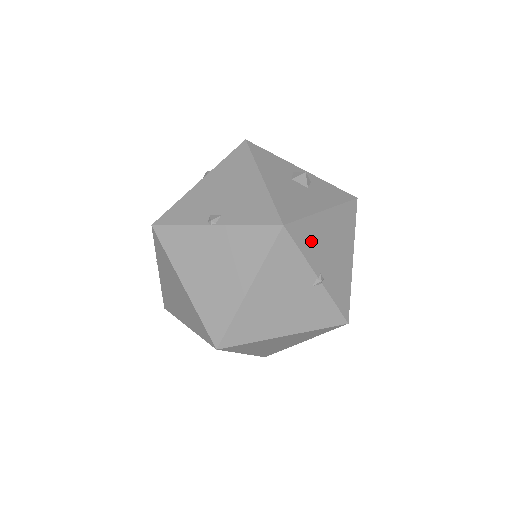
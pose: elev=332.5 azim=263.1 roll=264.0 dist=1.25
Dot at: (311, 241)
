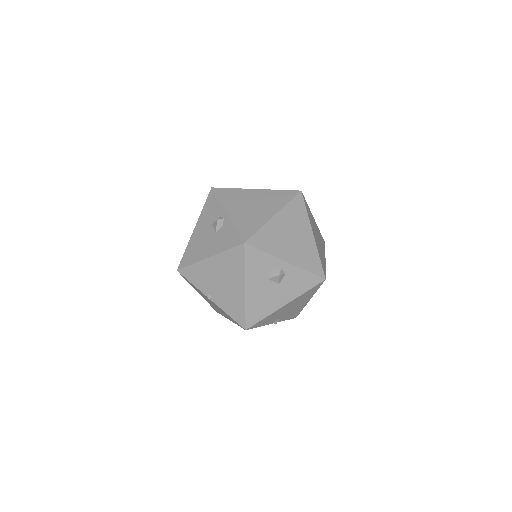
Dot at: occluded
